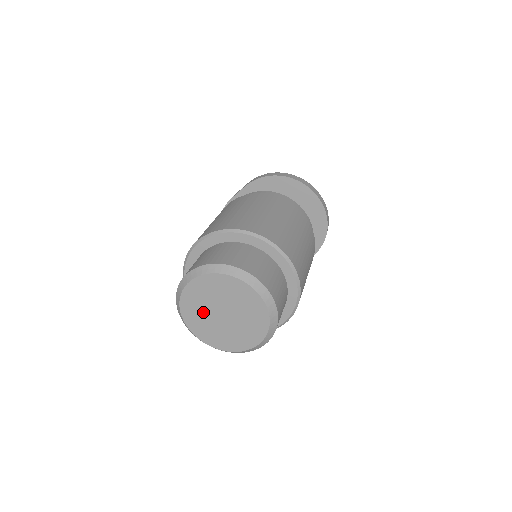
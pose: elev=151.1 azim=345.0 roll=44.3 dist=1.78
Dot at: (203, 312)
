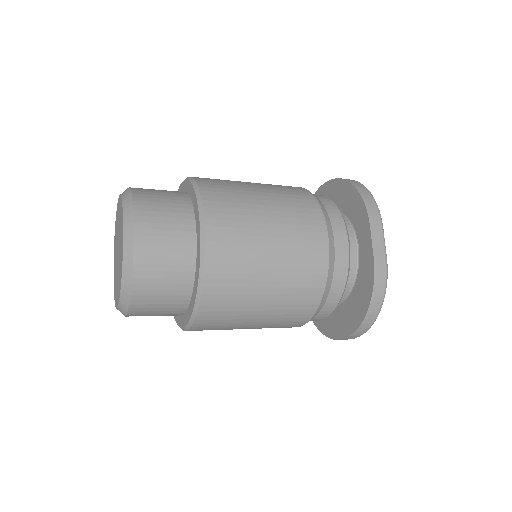
Dot at: (116, 274)
